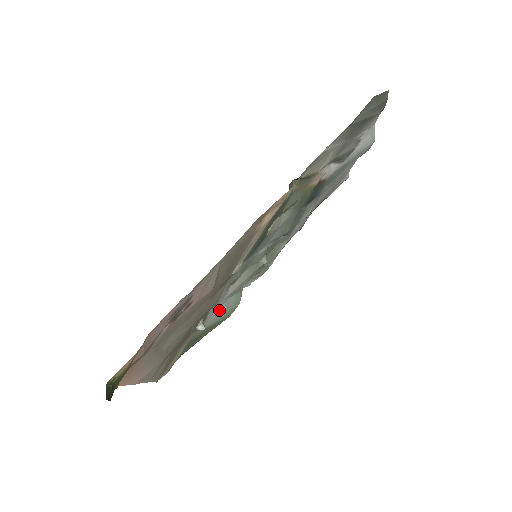
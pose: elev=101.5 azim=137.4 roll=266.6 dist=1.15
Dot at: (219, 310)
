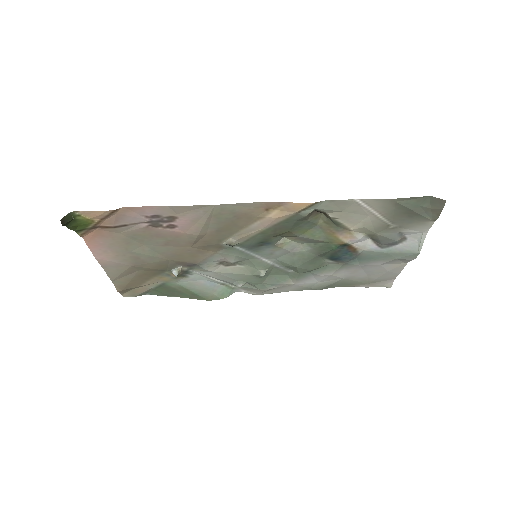
Dot at: (203, 283)
